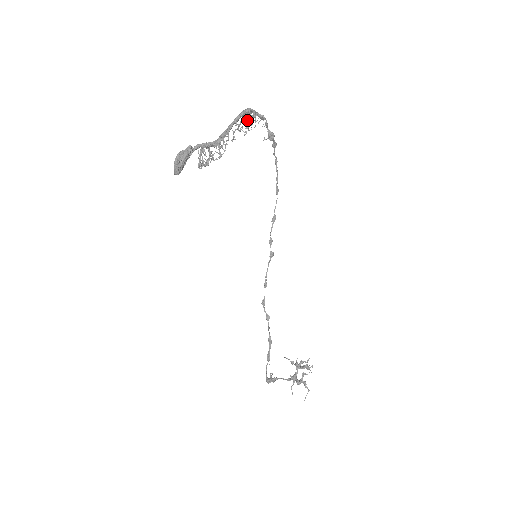
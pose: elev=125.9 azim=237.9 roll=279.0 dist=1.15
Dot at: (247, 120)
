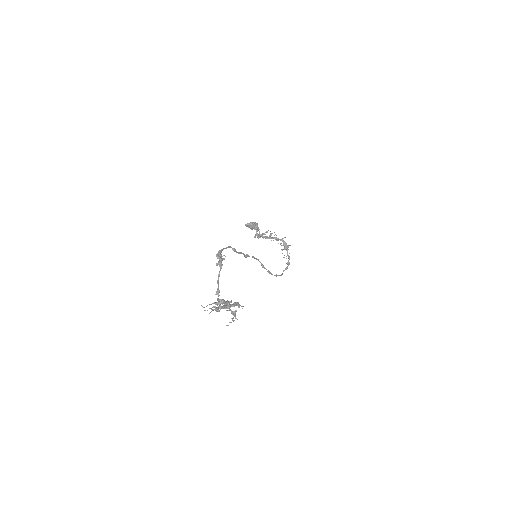
Dot at: (284, 249)
